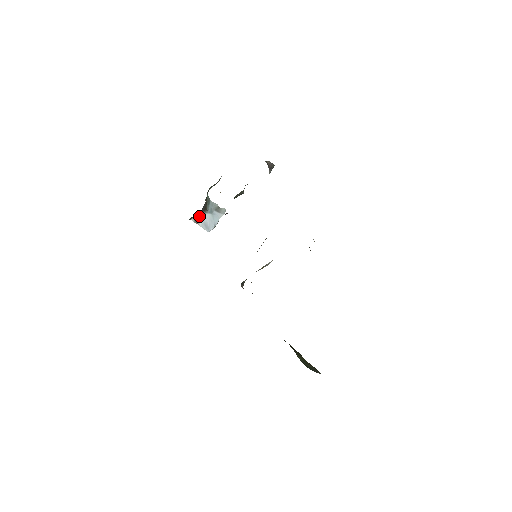
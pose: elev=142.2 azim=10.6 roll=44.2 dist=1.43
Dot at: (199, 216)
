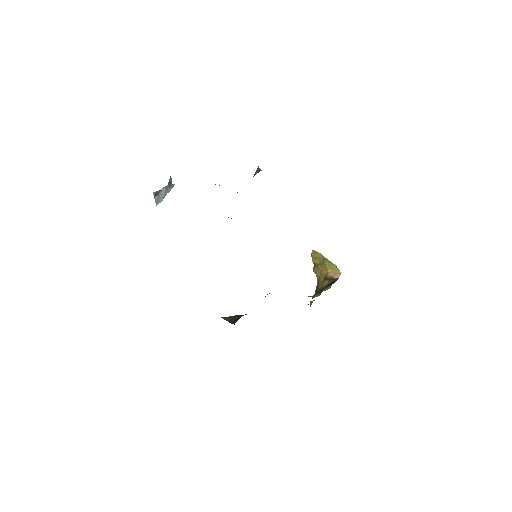
Dot at: occluded
